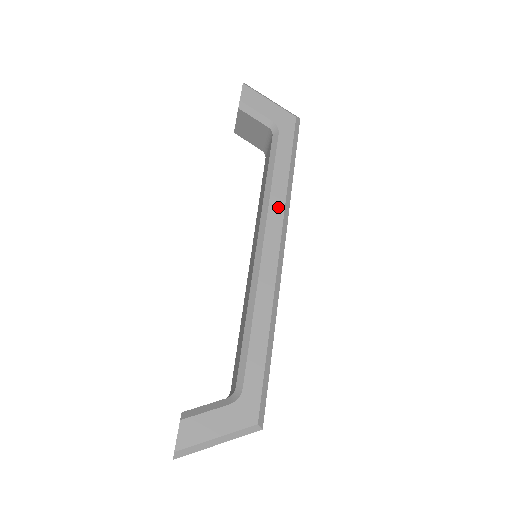
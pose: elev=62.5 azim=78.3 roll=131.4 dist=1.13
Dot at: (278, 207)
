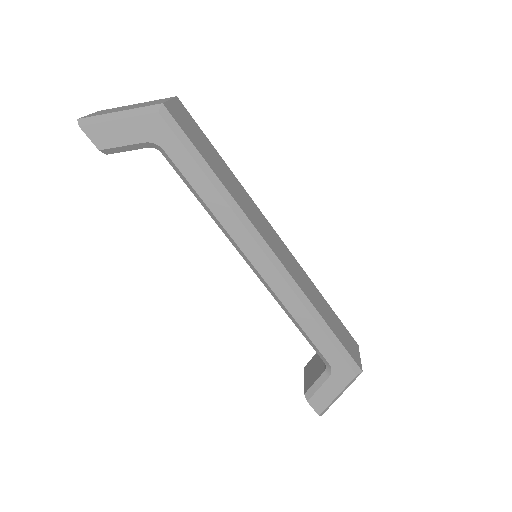
Dot at: (235, 226)
